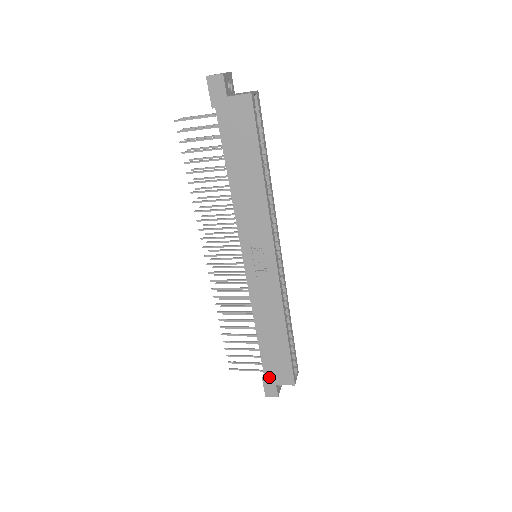
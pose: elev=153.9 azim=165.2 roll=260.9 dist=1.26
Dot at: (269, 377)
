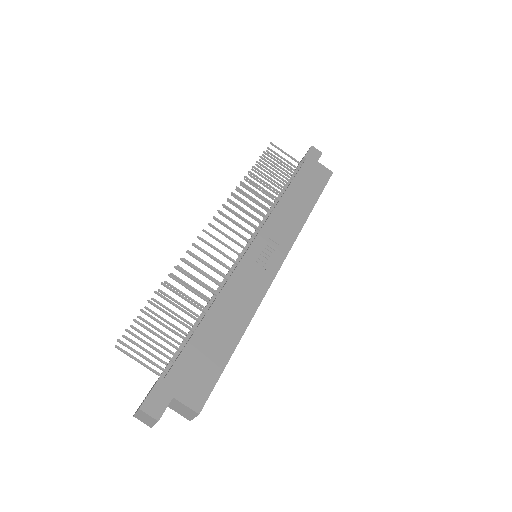
Dot at: (173, 380)
